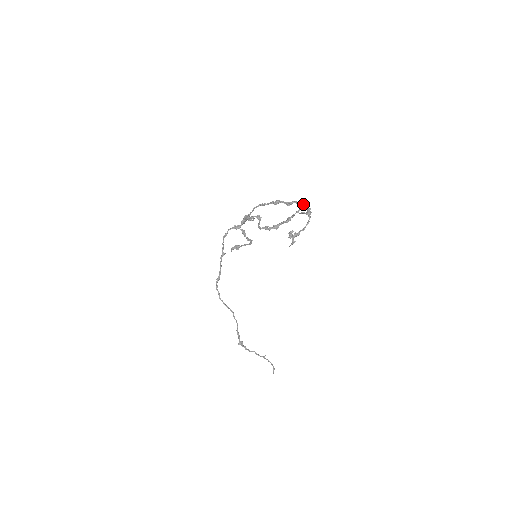
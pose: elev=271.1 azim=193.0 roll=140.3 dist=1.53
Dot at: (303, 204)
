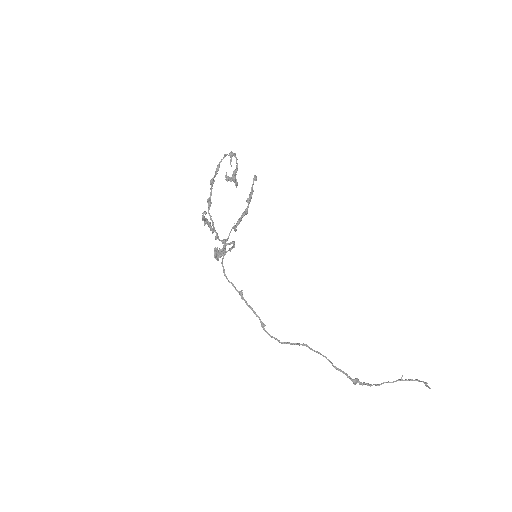
Dot at: (224, 156)
